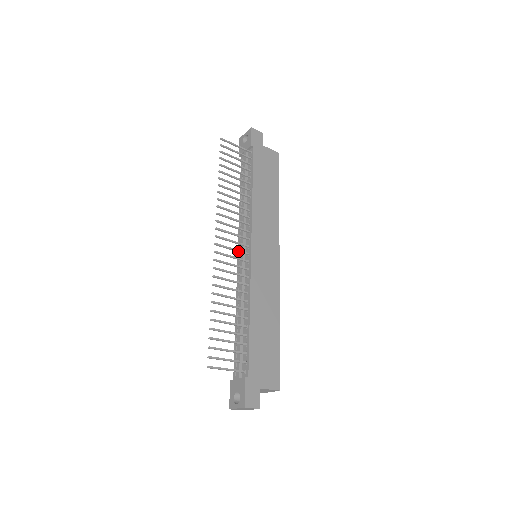
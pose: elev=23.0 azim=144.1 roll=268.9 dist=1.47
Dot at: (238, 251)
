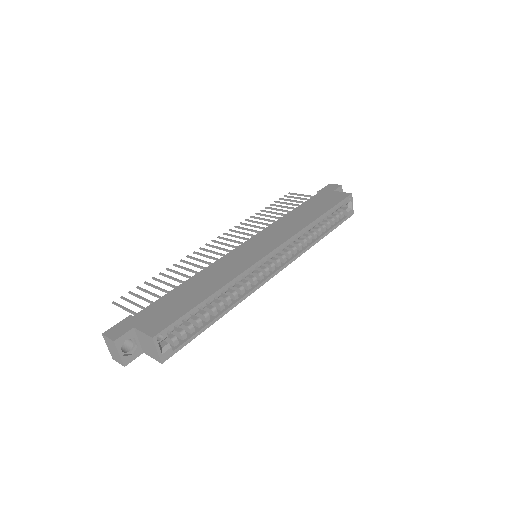
Dot at: (230, 246)
